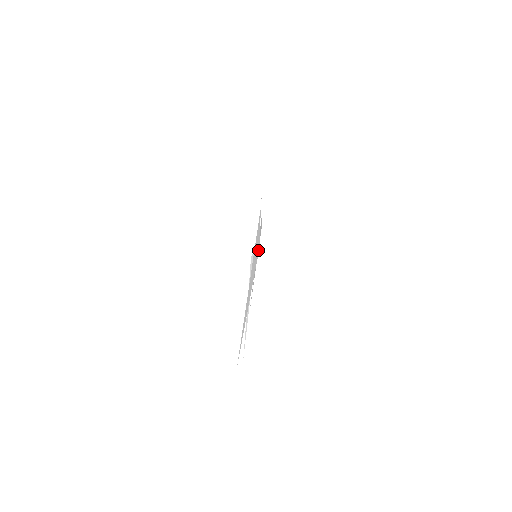
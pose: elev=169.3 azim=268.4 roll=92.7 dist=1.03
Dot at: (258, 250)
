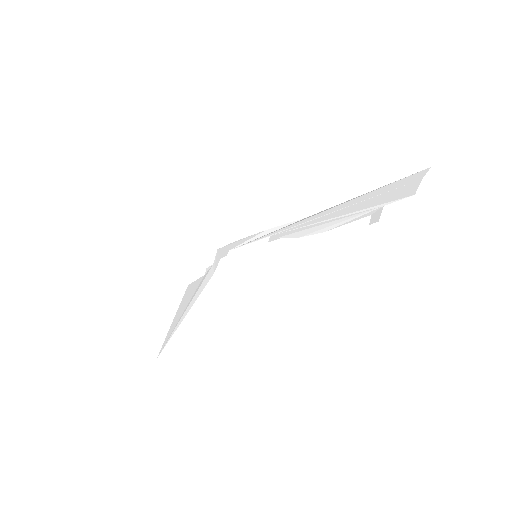
Dot at: (310, 216)
